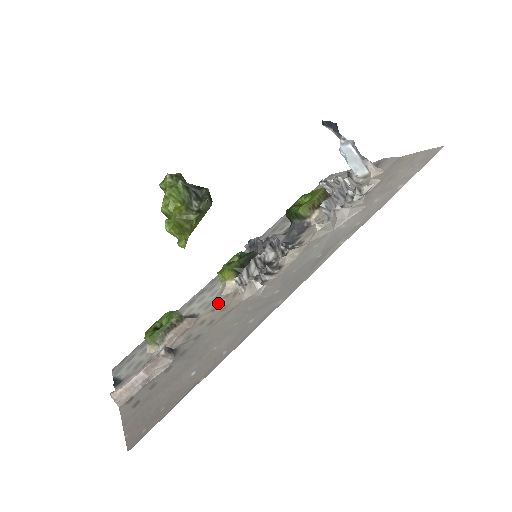
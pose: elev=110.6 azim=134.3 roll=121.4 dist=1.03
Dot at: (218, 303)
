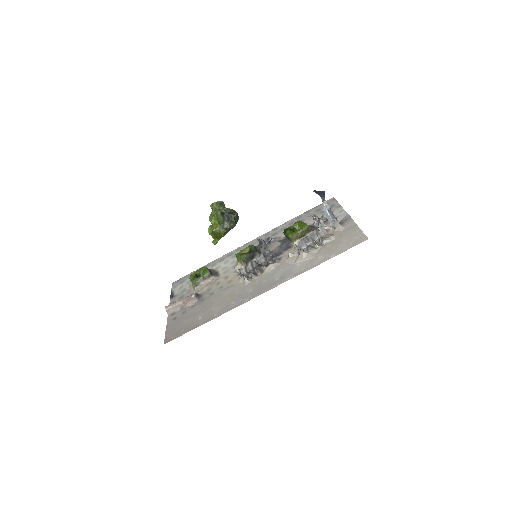
Dot at: (230, 274)
